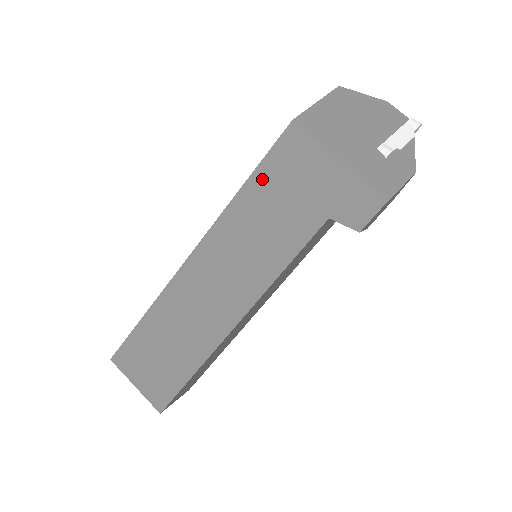
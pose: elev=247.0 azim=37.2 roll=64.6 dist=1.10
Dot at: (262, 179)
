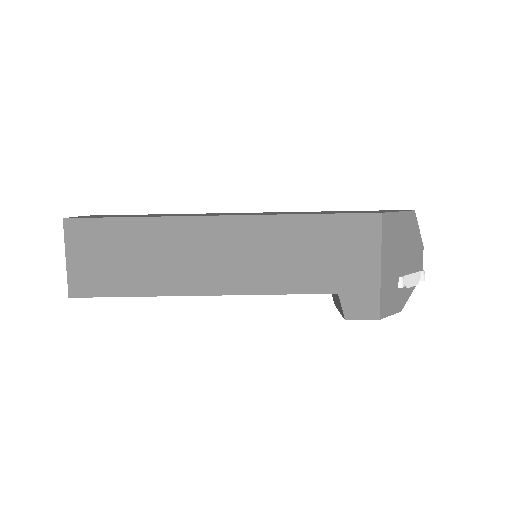
Dot at: (325, 225)
